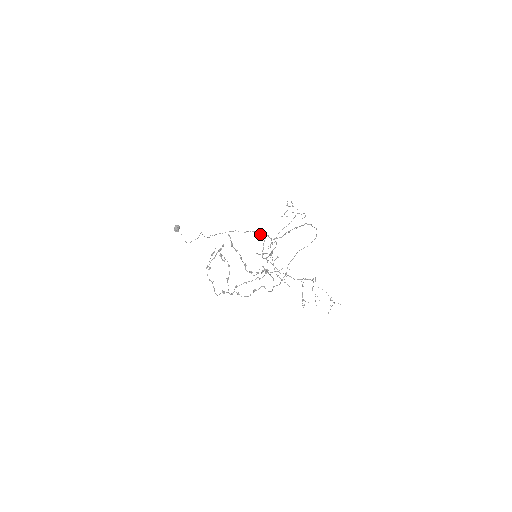
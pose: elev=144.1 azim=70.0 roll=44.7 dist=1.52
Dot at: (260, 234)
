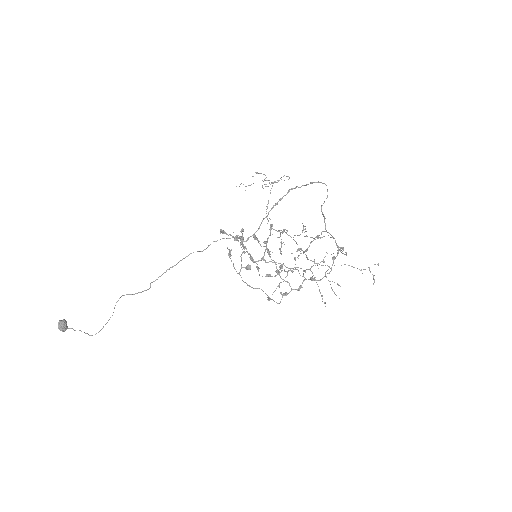
Dot at: occluded
